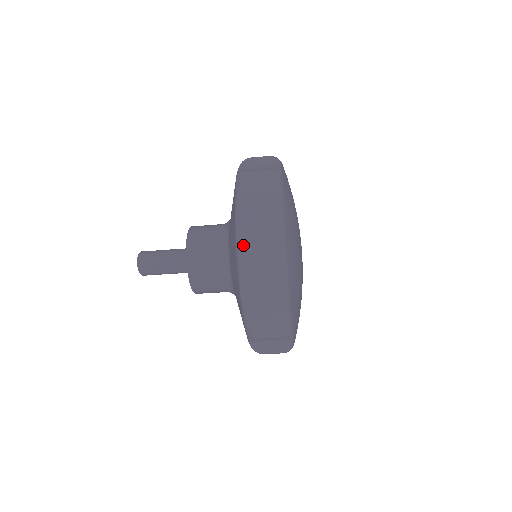
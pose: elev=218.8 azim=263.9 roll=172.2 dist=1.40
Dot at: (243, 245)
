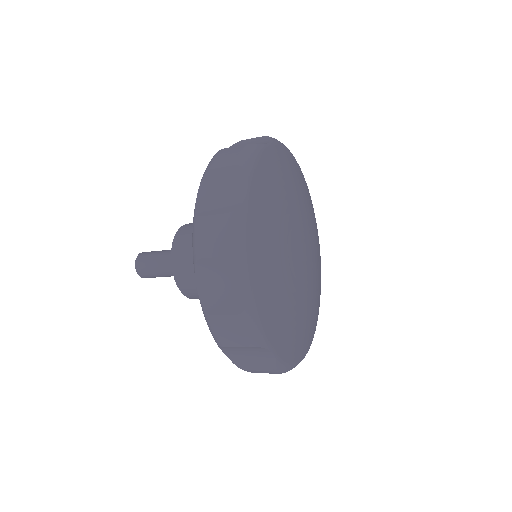
Dot at: (196, 227)
